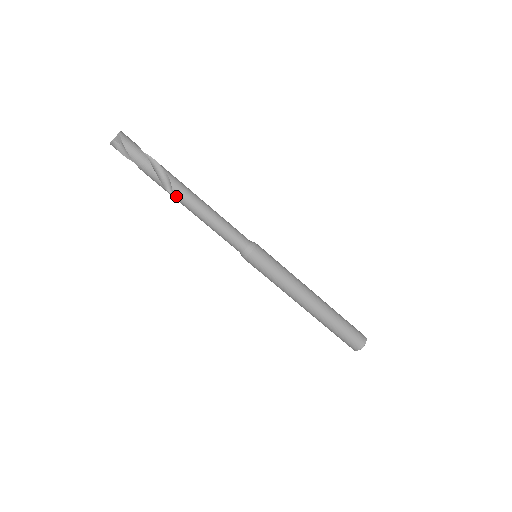
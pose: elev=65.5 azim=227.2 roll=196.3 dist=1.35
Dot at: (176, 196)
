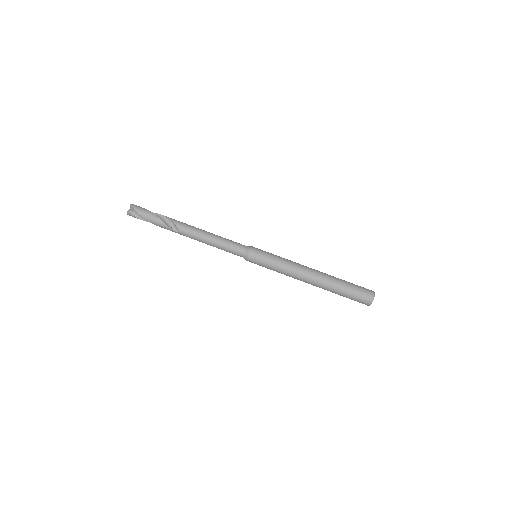
Dot at: (182, 232)
